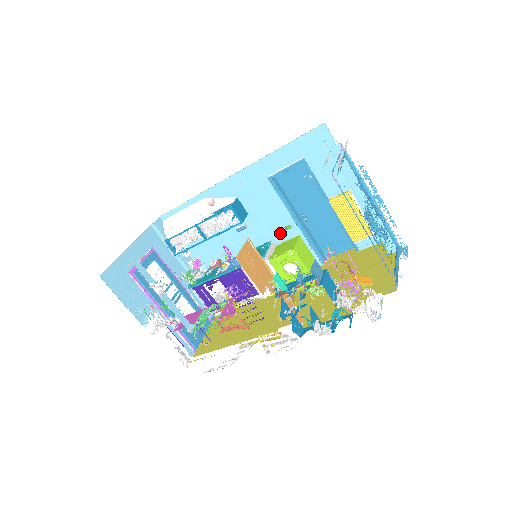
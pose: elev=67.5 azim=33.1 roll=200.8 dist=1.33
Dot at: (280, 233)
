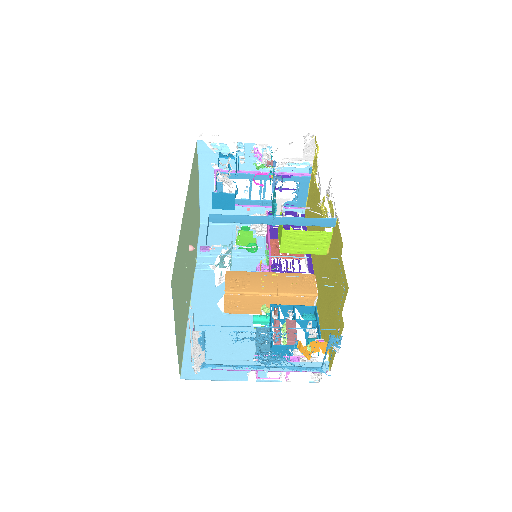
Dot at: occluded
